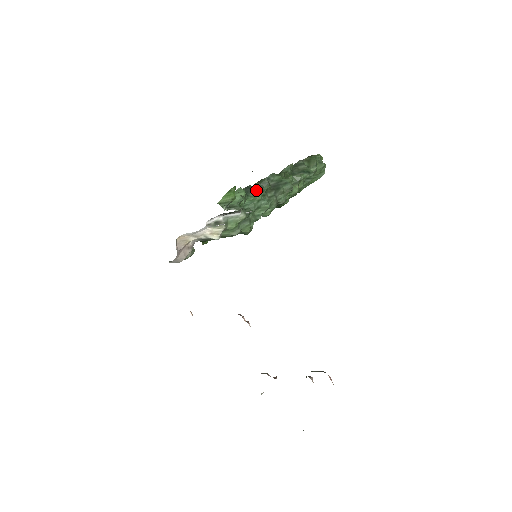
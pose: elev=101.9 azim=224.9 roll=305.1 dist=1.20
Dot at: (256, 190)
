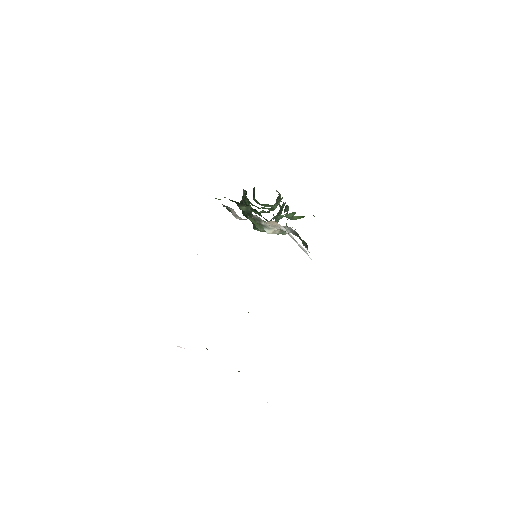
Dot at: occluded
